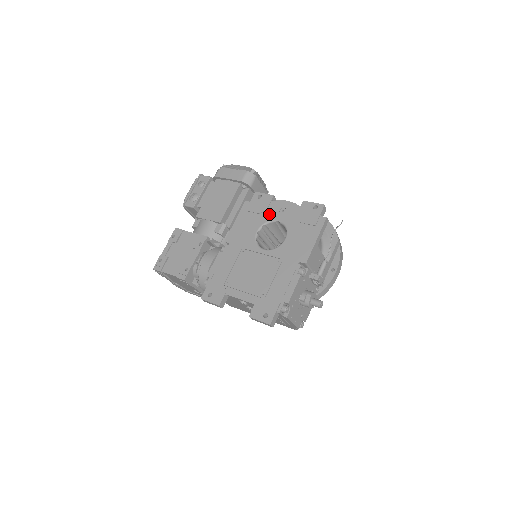
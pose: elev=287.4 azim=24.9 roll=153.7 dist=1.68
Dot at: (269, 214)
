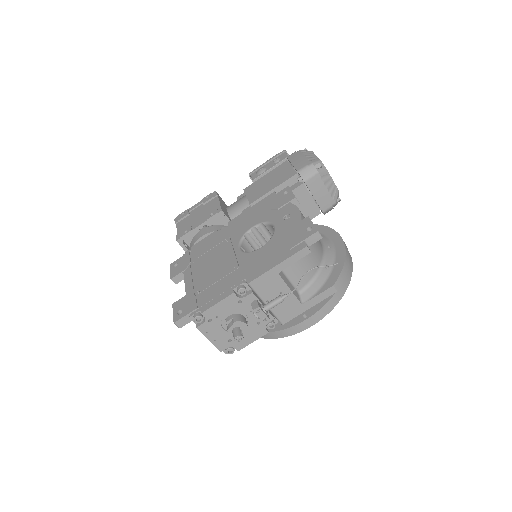
Dot at: (275, 215)
